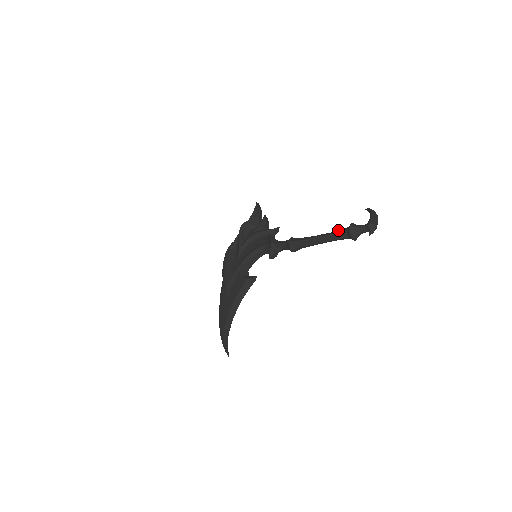
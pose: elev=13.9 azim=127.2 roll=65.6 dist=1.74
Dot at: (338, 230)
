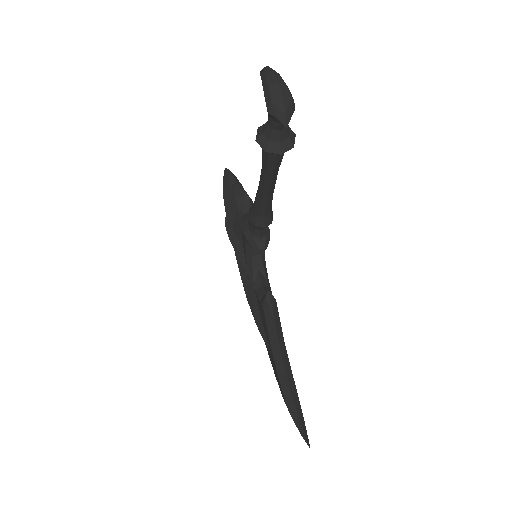
Dot at: occluded
